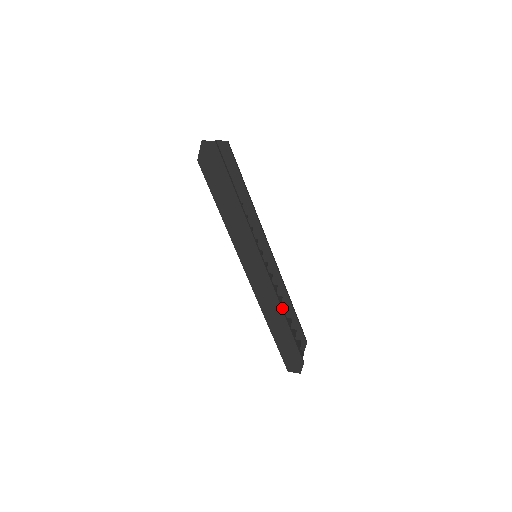
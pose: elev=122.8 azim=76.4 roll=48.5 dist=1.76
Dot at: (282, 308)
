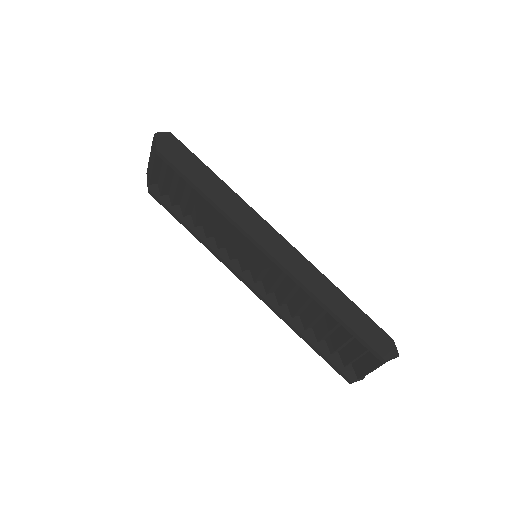
Dot at: (327, 281)
